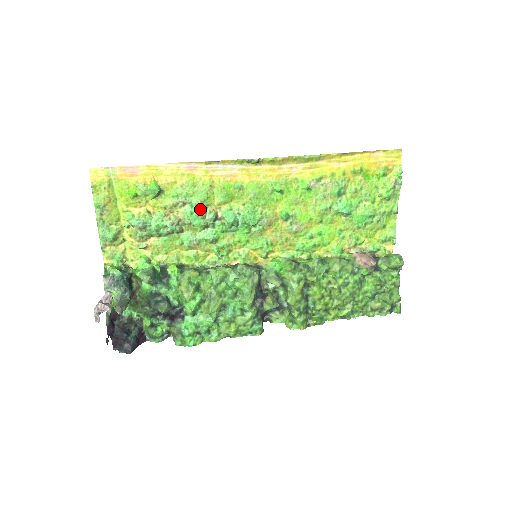
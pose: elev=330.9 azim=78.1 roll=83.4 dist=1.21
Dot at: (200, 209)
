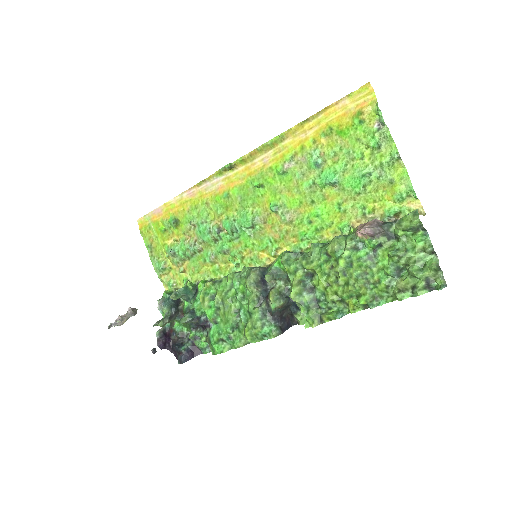
Dot at: (204, 226)
